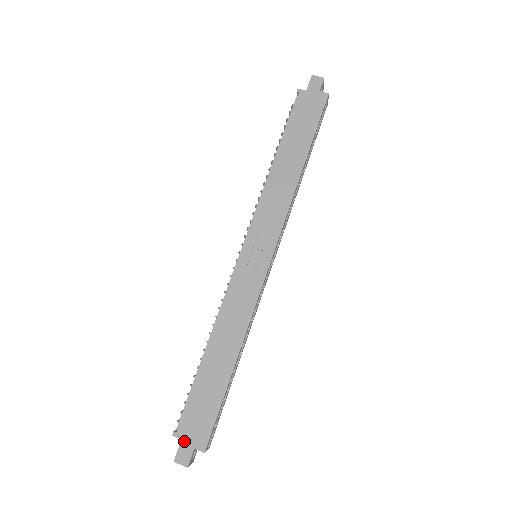
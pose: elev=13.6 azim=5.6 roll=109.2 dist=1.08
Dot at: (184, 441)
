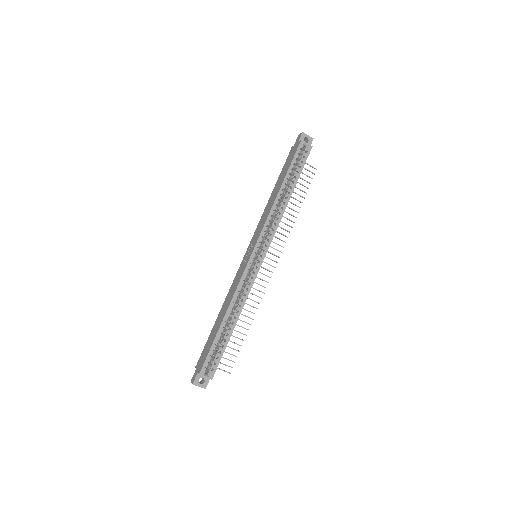
Dot at: (196, 369)
